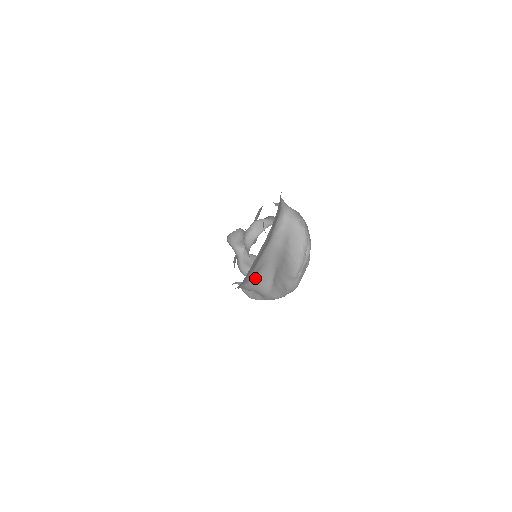
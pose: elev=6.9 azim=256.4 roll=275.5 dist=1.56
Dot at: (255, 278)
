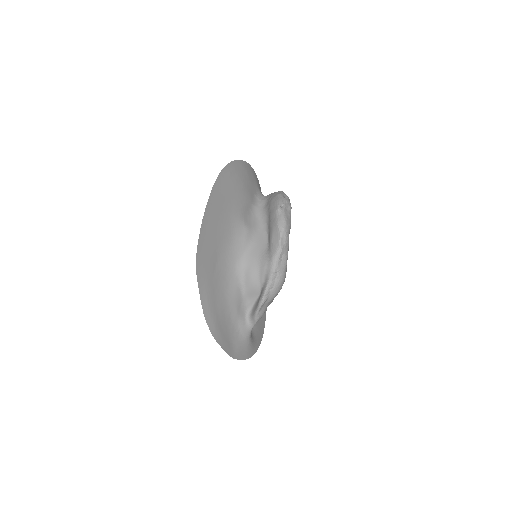
Dot at: (252, 246)
